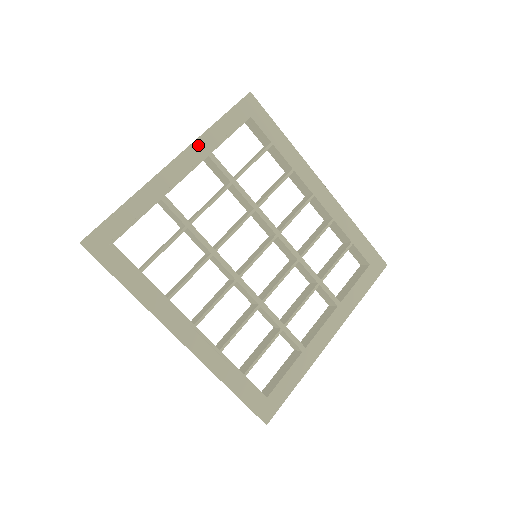
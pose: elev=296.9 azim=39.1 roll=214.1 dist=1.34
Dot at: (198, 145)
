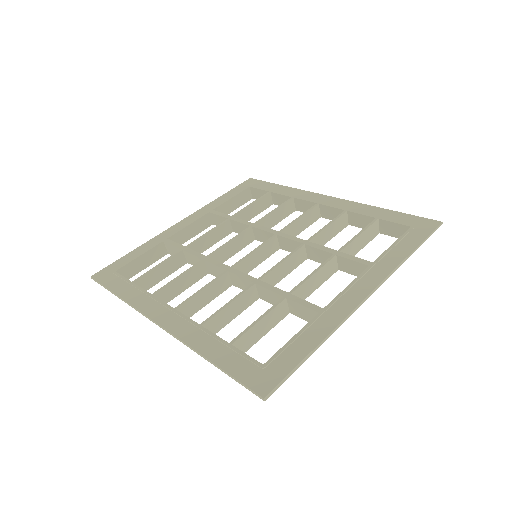
Dot at: (202, 210)
